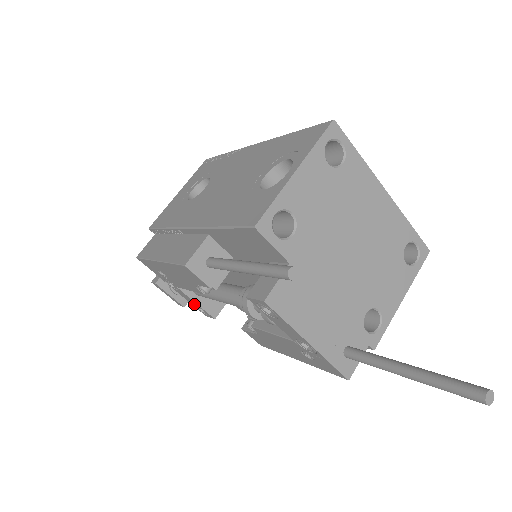
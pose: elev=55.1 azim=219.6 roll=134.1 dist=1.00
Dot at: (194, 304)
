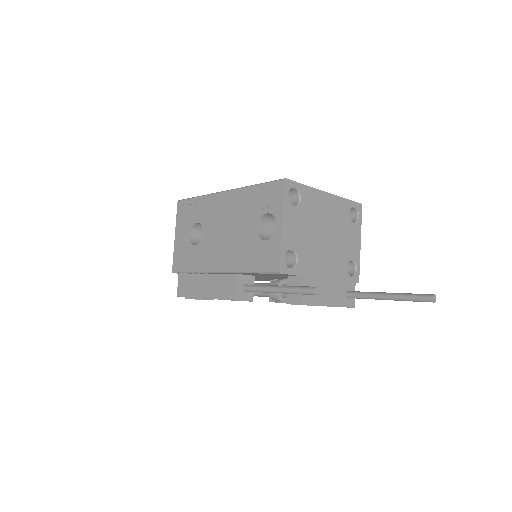
Dot at: occluded
